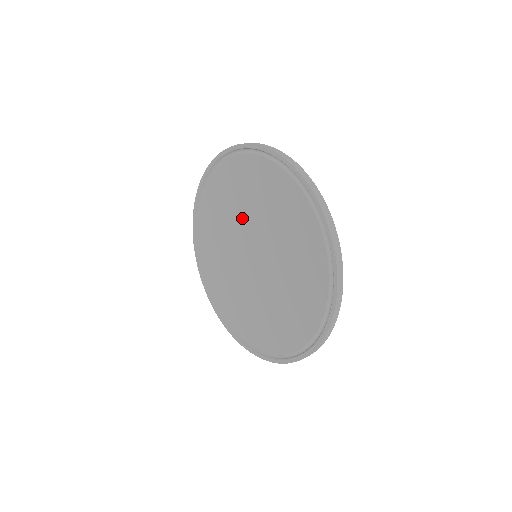
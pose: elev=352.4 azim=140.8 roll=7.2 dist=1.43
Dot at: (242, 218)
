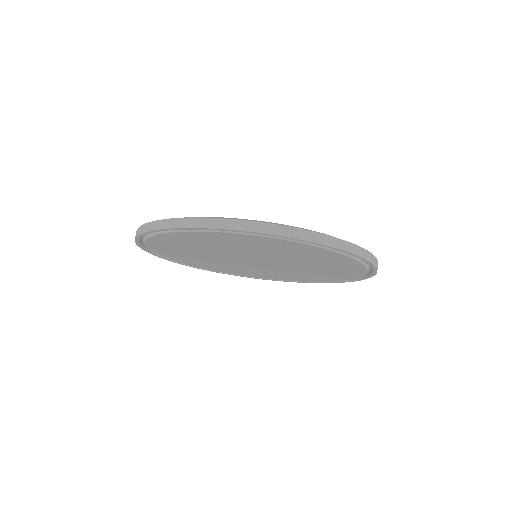
Dot at: (237, 252)
